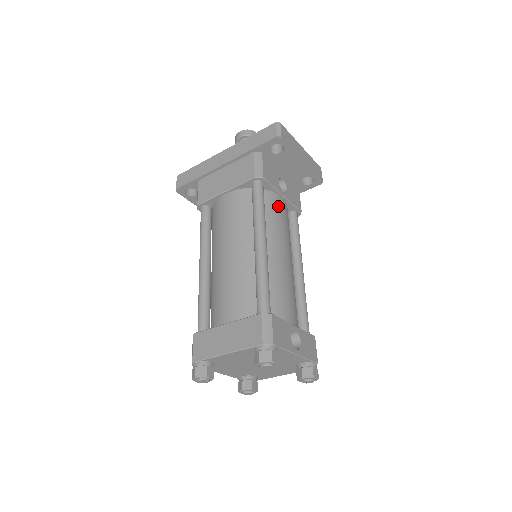
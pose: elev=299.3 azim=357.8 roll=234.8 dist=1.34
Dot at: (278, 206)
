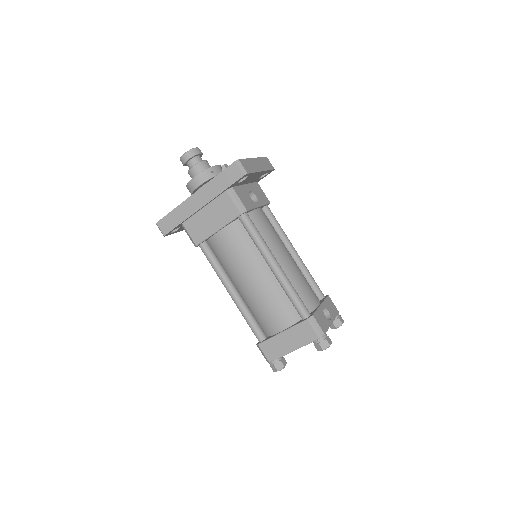
Dot at: (262, 220)
